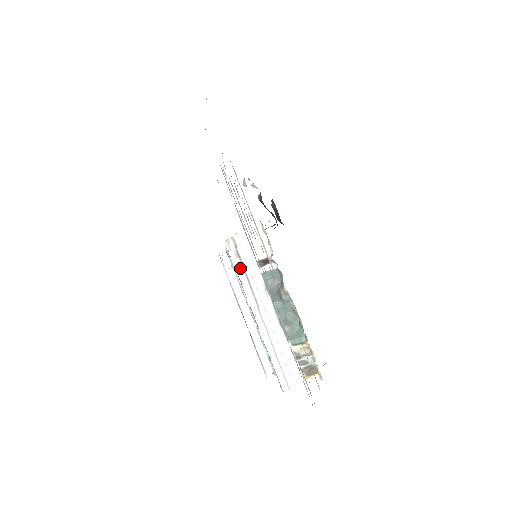
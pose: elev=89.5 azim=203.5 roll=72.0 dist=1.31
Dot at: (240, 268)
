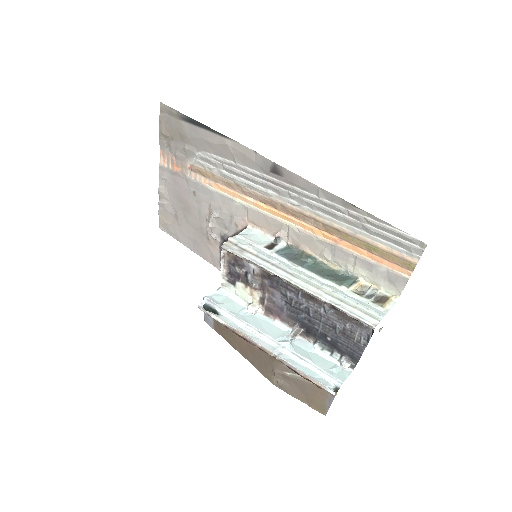
Dot at: (251, 257)
